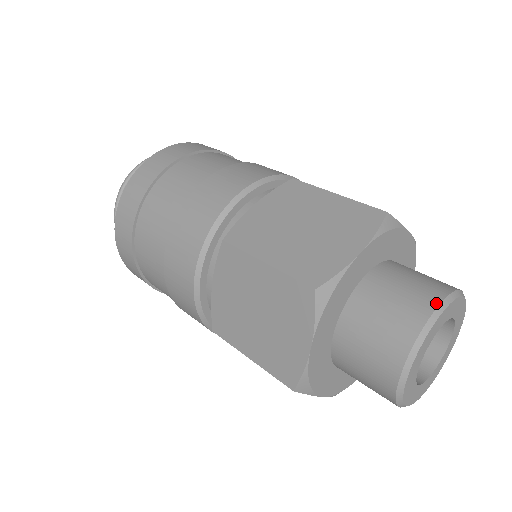
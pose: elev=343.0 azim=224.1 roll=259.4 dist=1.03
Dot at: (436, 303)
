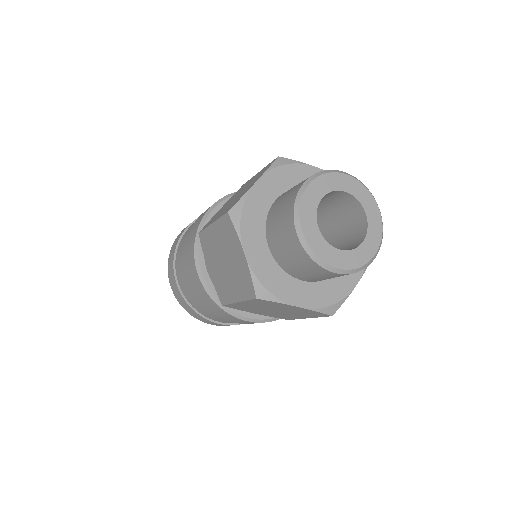
Dot at: (306, 179)
